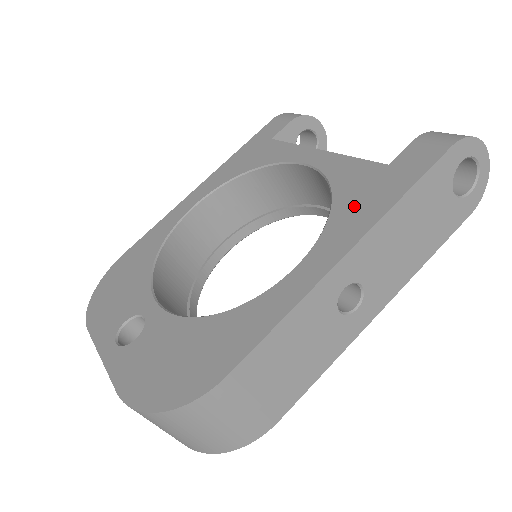
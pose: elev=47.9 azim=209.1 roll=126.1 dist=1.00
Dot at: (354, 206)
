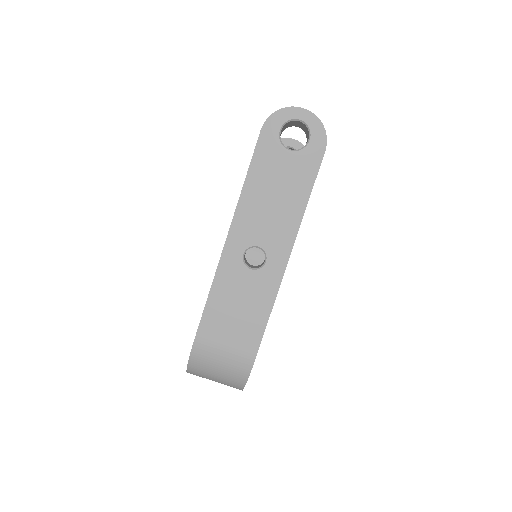
Dot at: occluded
